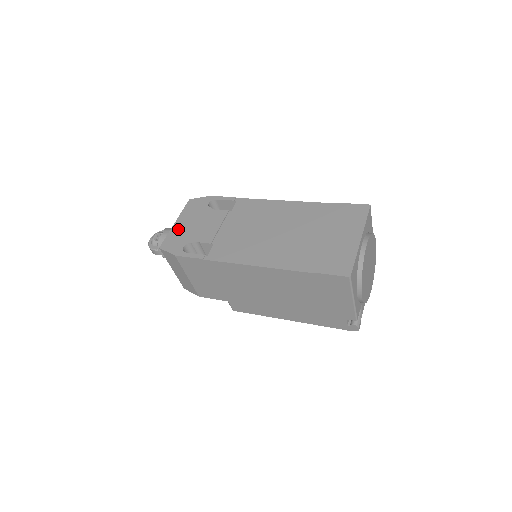
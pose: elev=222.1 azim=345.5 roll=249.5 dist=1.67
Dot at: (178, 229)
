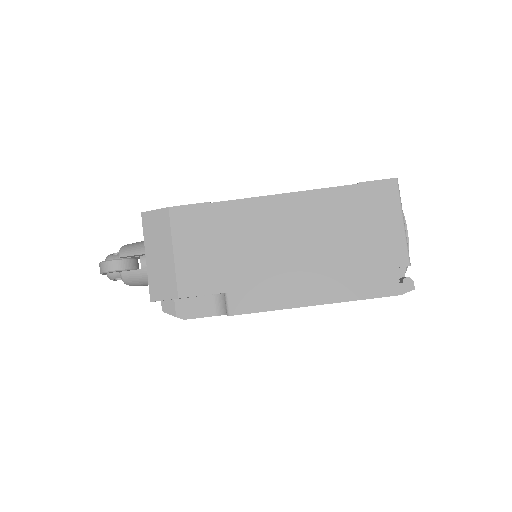
Dot at: occluded
